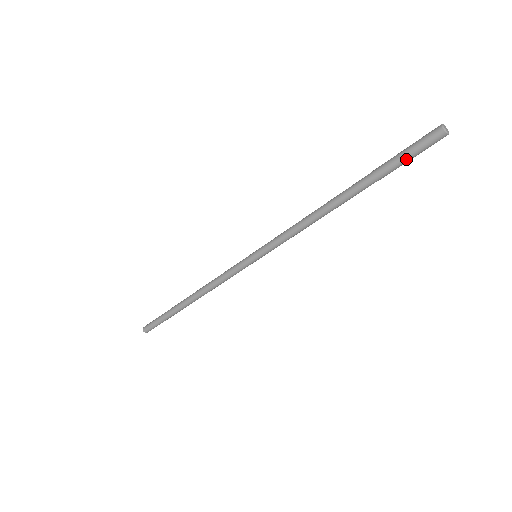
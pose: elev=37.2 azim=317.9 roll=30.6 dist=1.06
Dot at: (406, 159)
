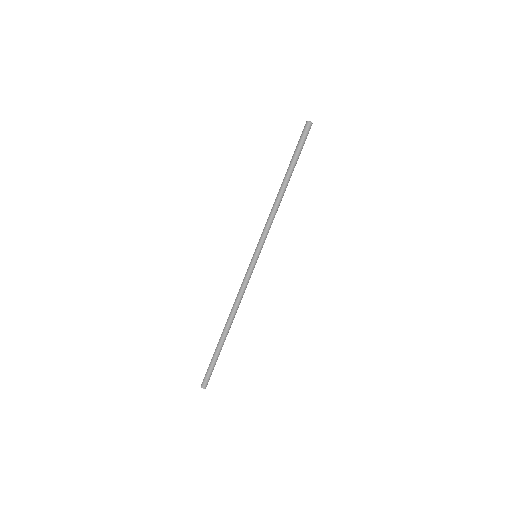
Dot at: (302, 144)
